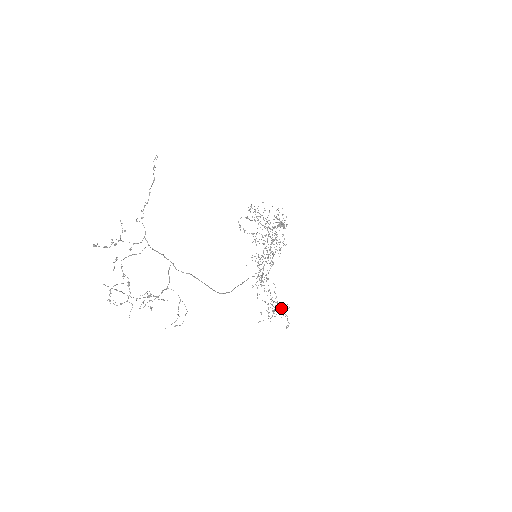
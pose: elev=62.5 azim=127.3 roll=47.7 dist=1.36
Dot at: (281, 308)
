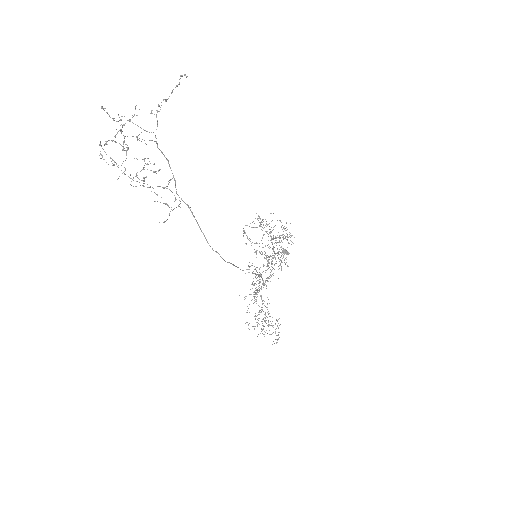
Dot at: occluded
